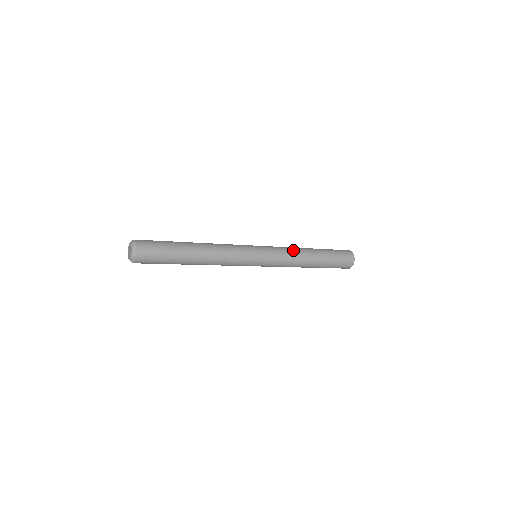
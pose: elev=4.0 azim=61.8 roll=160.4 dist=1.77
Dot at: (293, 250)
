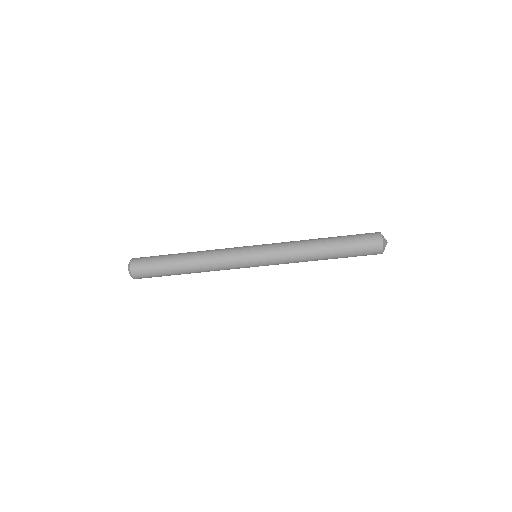
Dot at: (295, 241)
